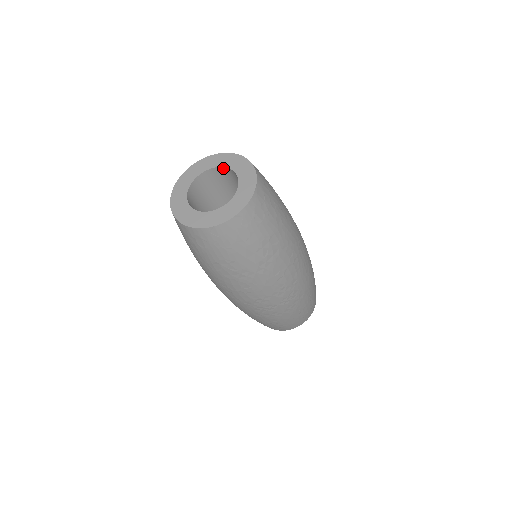
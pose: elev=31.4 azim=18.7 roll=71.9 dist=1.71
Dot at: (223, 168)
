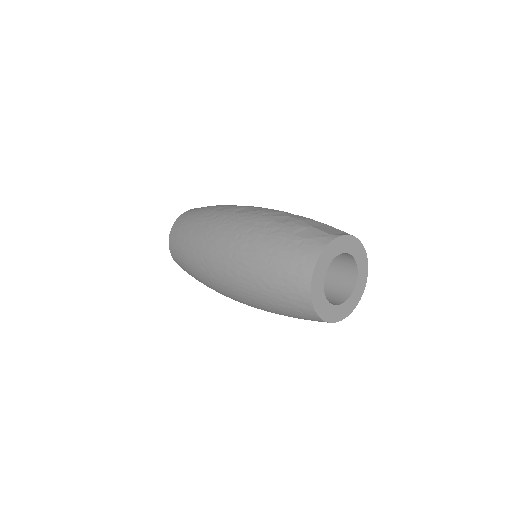
Dot at: (352, 257)
